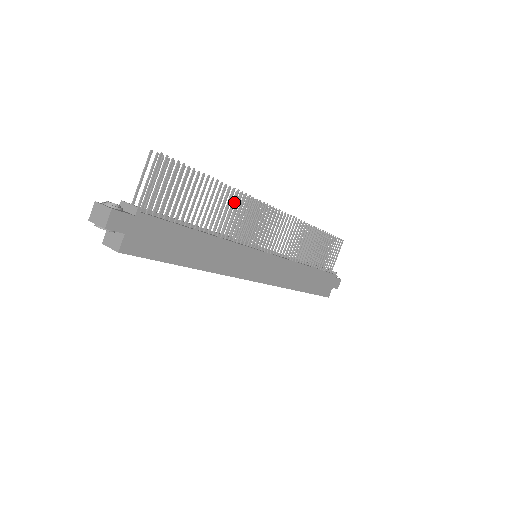
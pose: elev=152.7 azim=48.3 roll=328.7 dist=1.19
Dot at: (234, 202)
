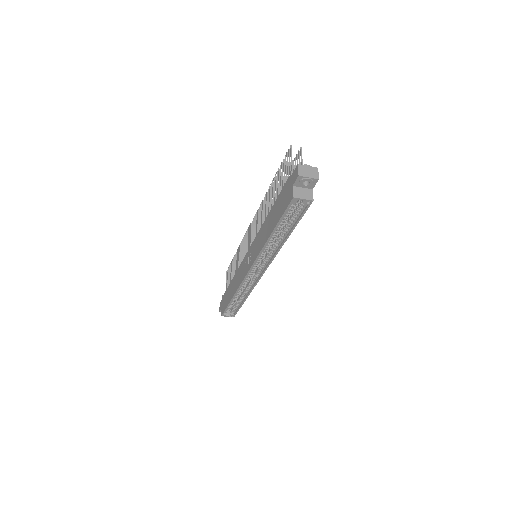
Dot at: occluded
